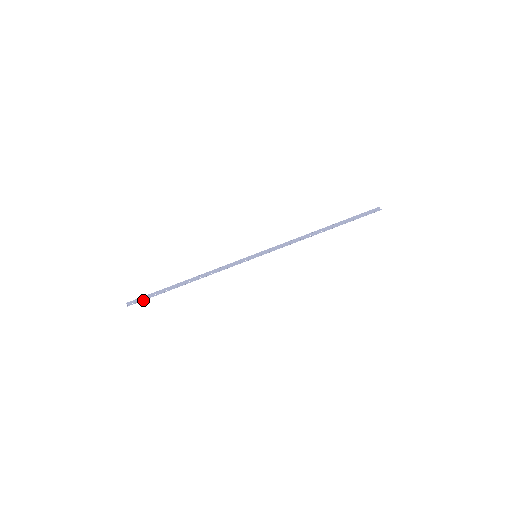
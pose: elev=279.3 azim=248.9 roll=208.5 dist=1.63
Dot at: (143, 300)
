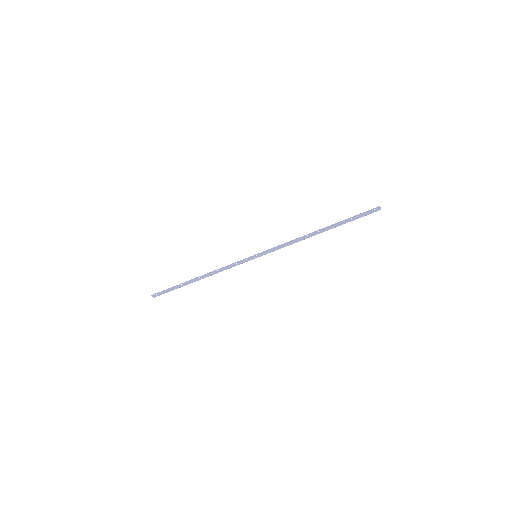
Dot at: (164, 293)
